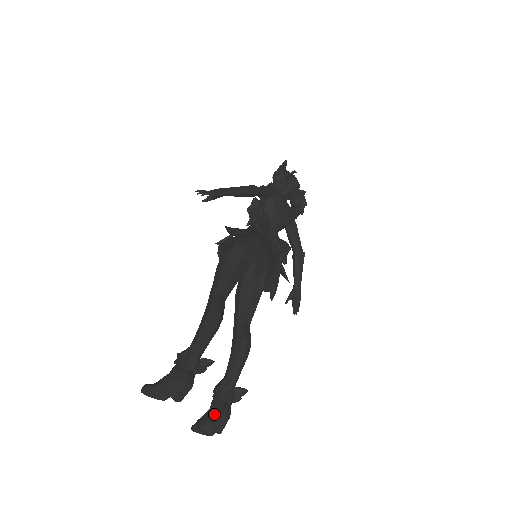
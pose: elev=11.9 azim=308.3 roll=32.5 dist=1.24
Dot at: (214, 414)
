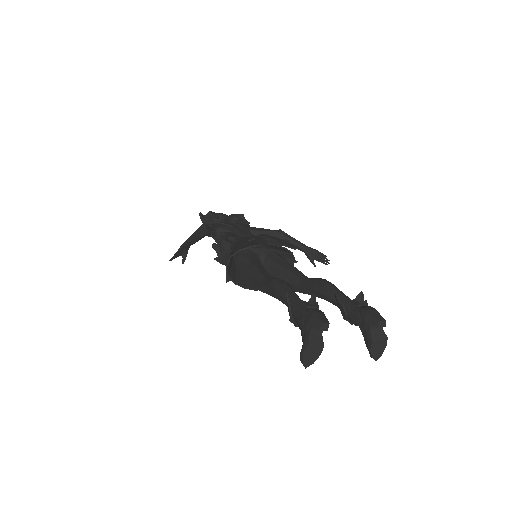
Dot at: (365, 321)
